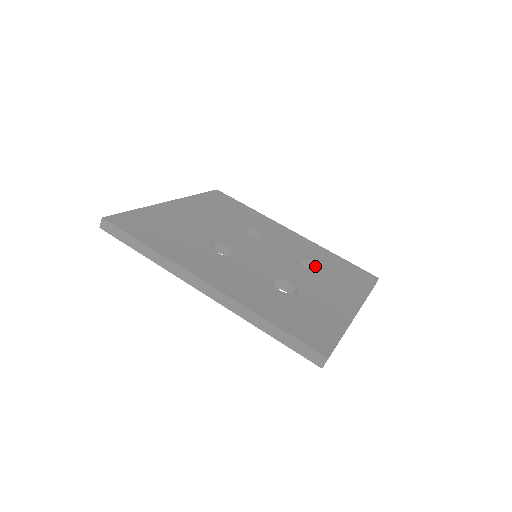
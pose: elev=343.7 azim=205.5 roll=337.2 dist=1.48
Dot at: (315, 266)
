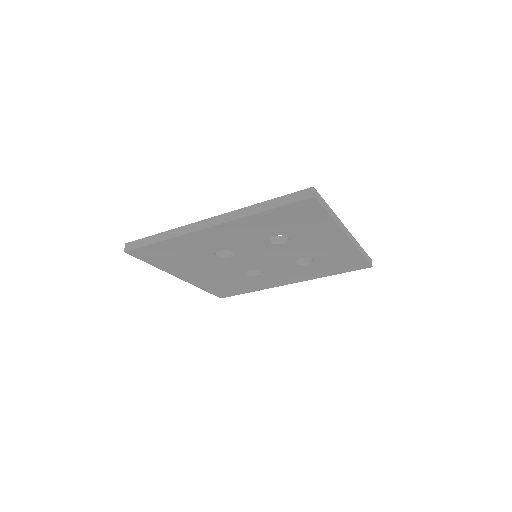
Dot at: (310, 258)
